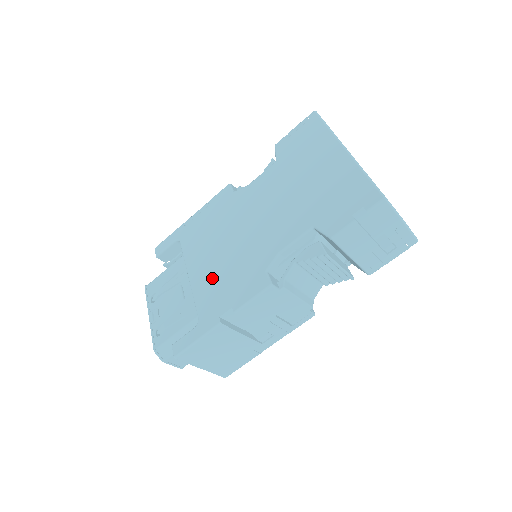
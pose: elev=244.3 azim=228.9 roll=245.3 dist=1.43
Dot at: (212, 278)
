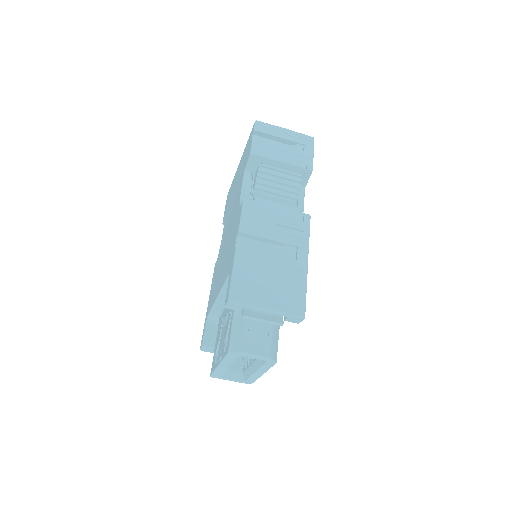
Dot at: (225, 265)
